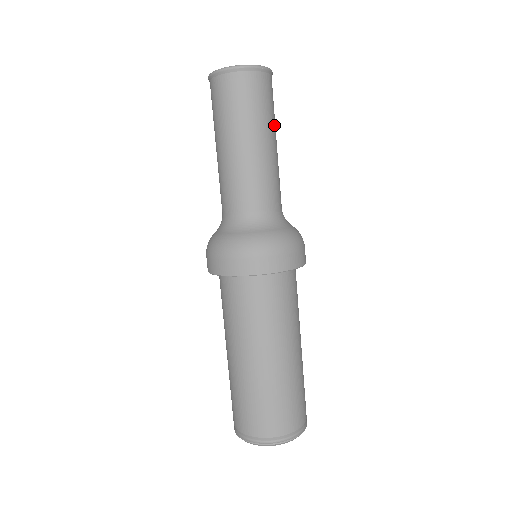
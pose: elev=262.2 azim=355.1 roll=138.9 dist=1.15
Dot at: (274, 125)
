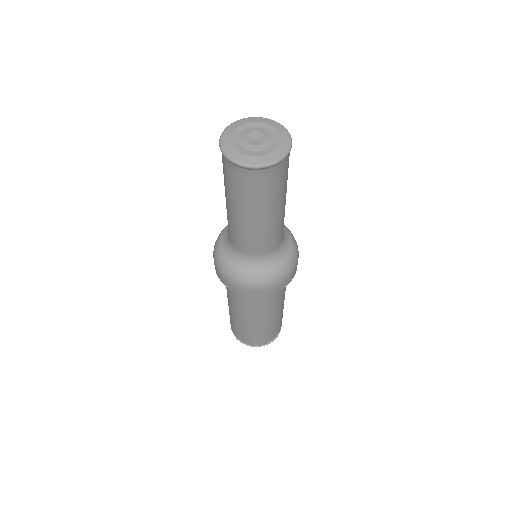
Dot at: (283, 194)
